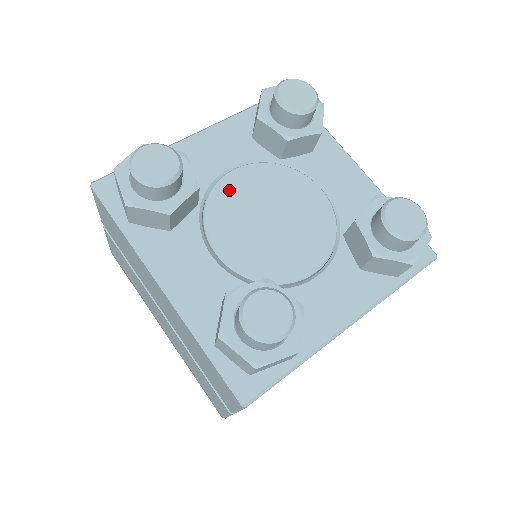
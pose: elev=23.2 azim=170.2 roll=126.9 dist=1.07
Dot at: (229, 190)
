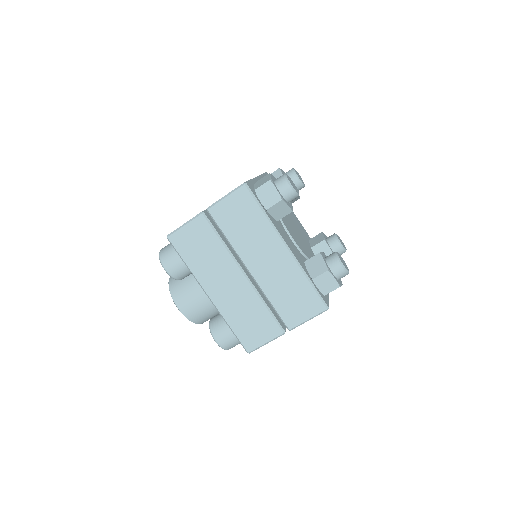
Dot at: (293, 219)
